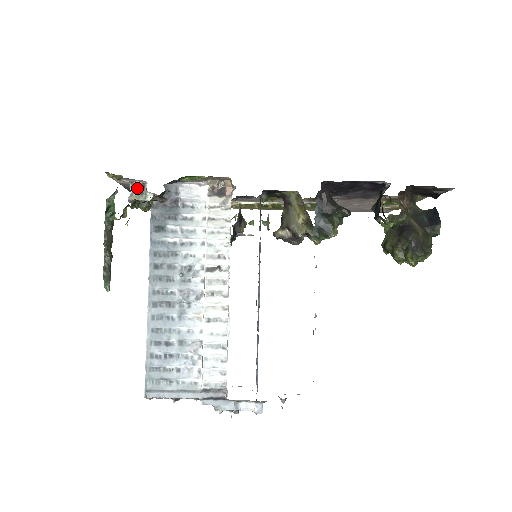
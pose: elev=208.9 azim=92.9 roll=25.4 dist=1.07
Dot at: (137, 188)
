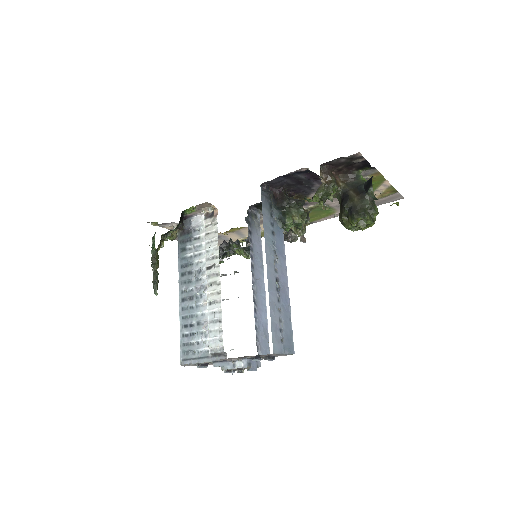
Dot at: occluded
